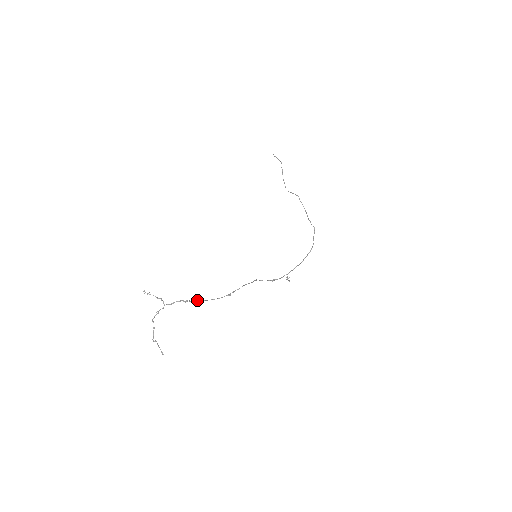
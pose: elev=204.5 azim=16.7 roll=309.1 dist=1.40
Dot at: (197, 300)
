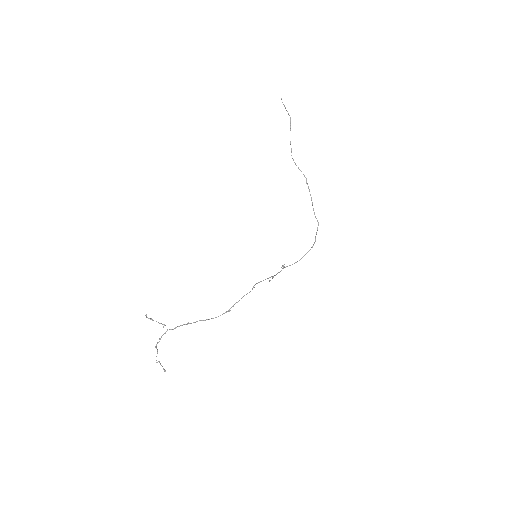
Dot at: occluded
